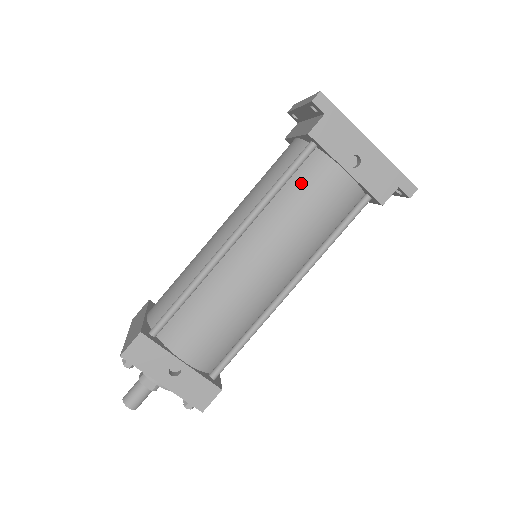
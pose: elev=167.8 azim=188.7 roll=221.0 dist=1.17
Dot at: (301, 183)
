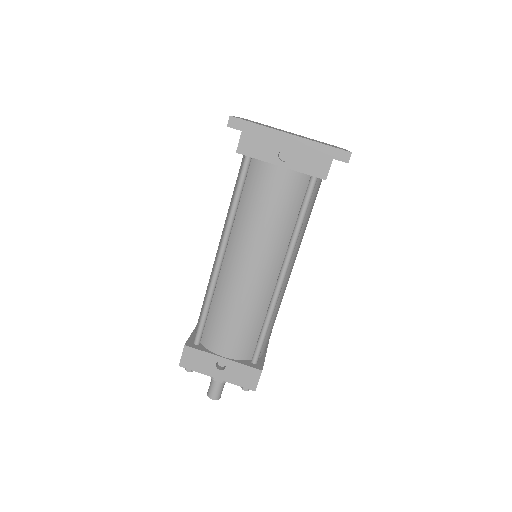
Dot at: (251, 191)
